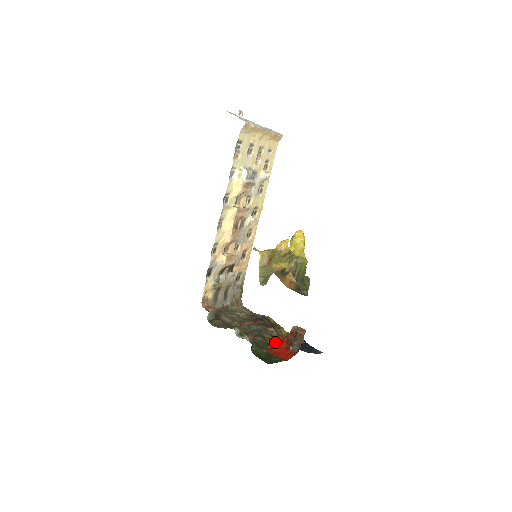
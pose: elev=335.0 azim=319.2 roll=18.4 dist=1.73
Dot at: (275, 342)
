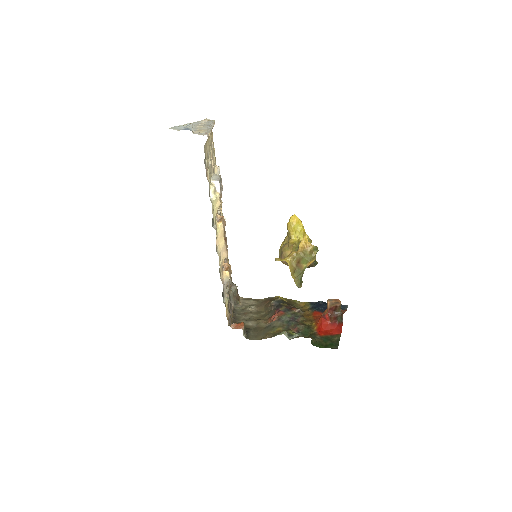
Dot at: (310, 320)
